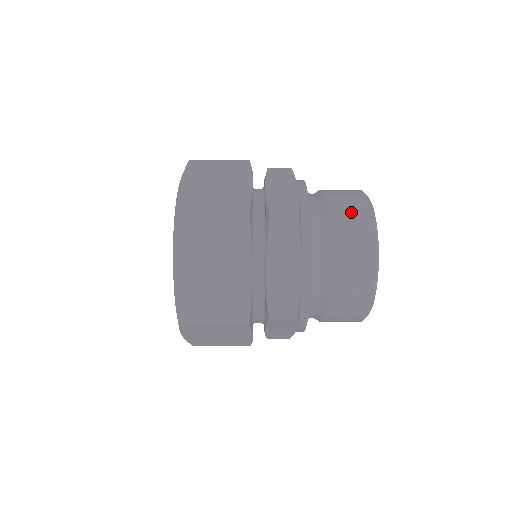
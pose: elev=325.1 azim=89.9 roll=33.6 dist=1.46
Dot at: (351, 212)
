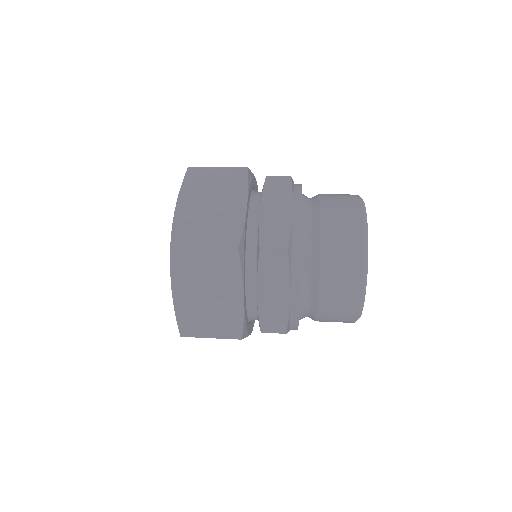
Dot at: (343, 235)
